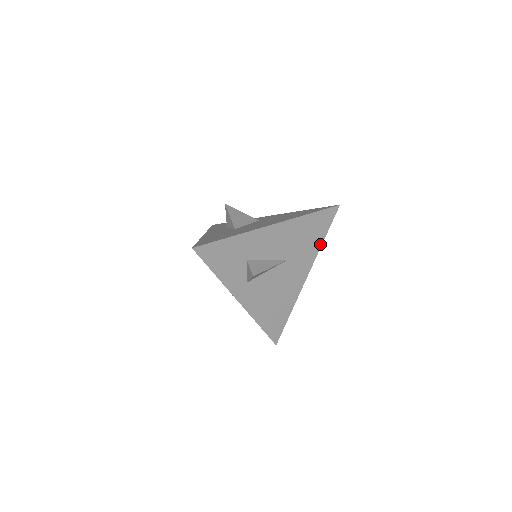
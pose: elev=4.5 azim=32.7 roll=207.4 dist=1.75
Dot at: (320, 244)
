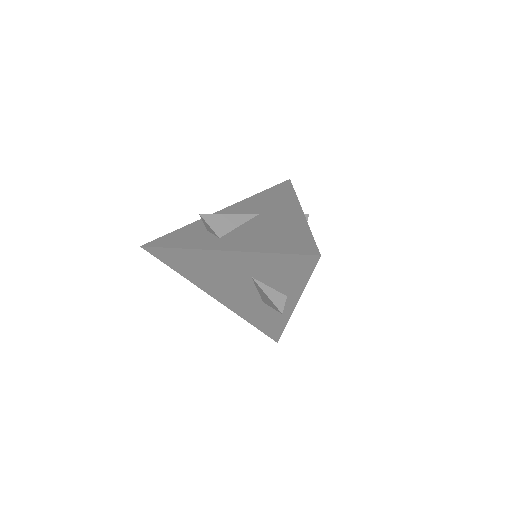
Dot at: (294, 195)
